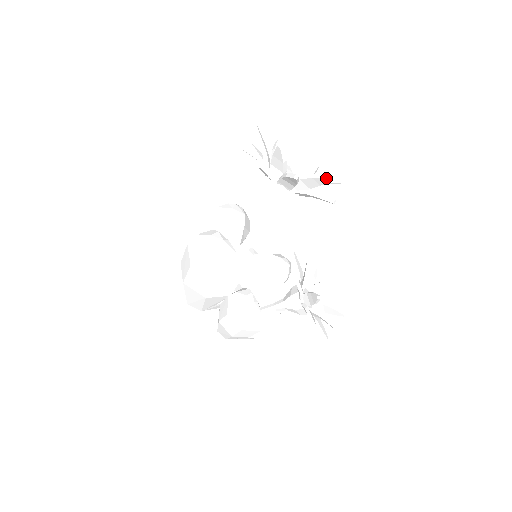
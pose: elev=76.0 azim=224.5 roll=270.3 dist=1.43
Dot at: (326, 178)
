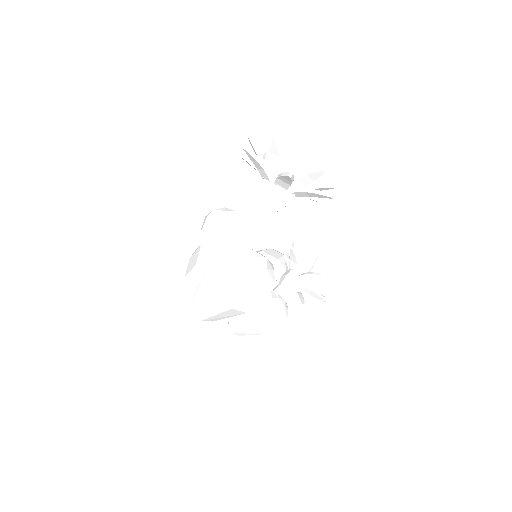
Dot at: (332, 188)
